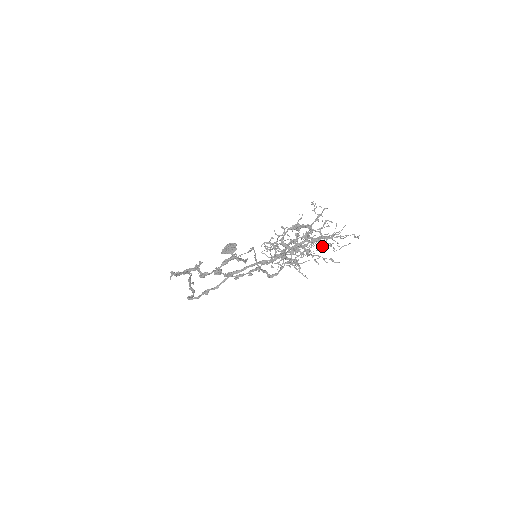
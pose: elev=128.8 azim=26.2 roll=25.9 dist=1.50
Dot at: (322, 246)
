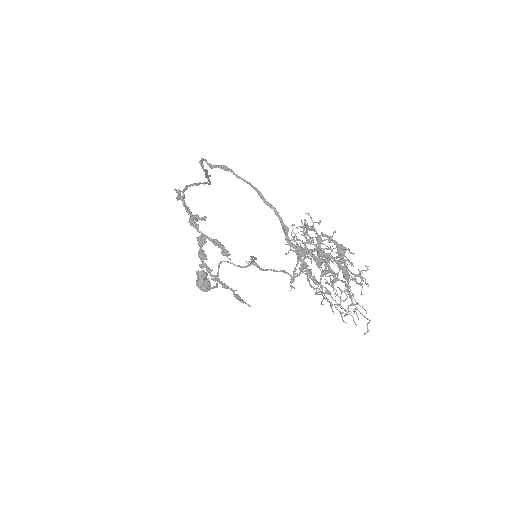
Dot at: occluded
